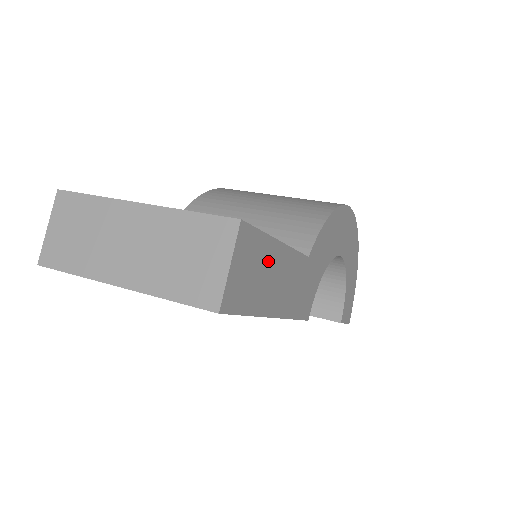
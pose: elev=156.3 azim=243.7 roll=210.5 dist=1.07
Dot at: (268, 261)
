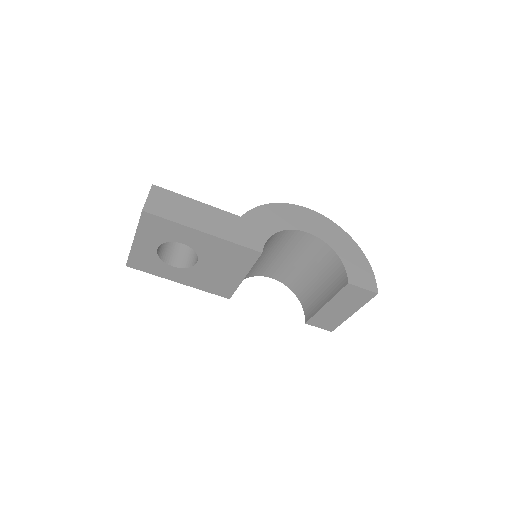
Dot at: (185, 205)
